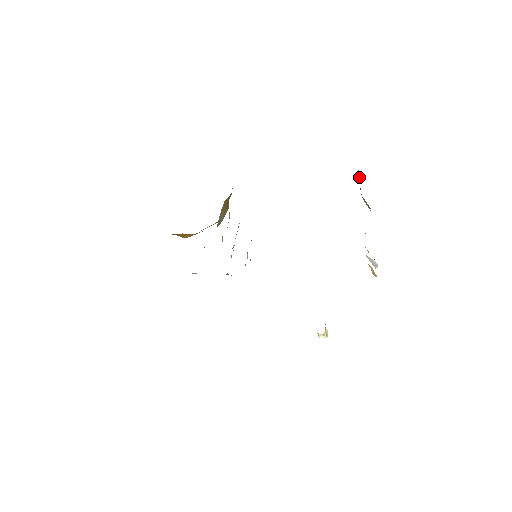
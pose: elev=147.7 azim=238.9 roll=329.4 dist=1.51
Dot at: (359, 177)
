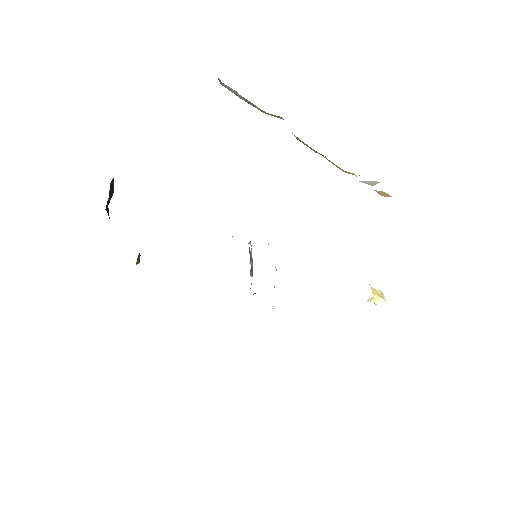
Dot at: (235, 93)
